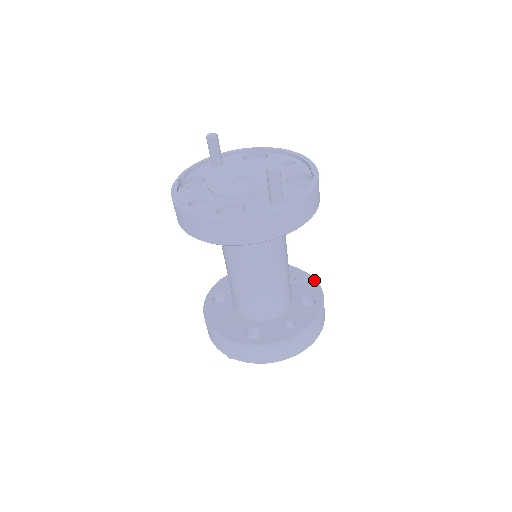
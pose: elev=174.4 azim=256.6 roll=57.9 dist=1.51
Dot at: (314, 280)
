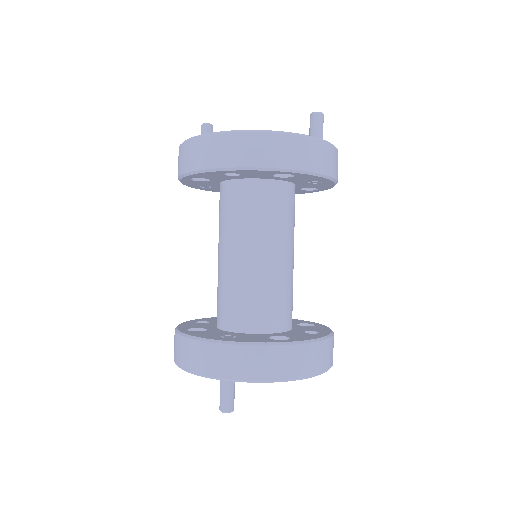
Dot at: occluded
